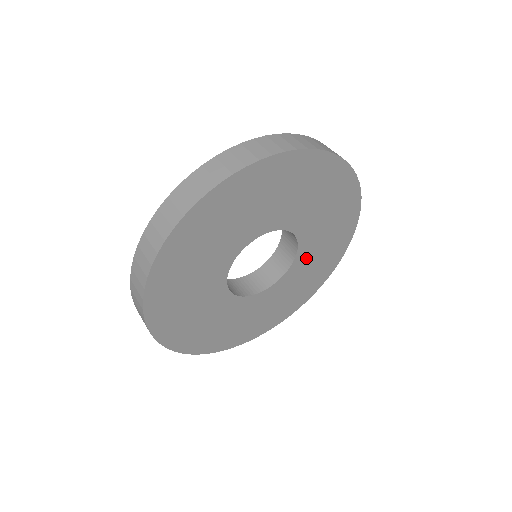
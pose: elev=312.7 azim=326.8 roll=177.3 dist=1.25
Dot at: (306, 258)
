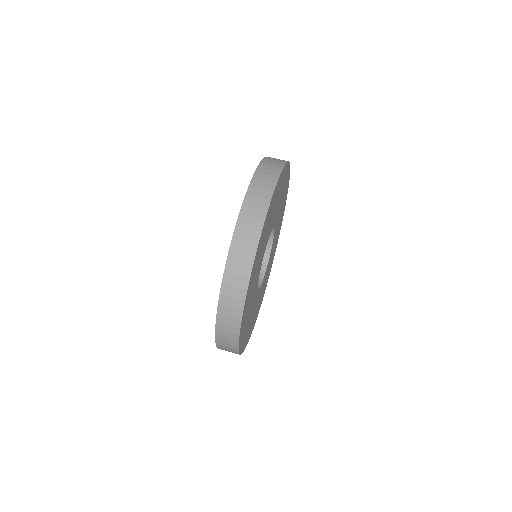
Dot at: (277, 223)
